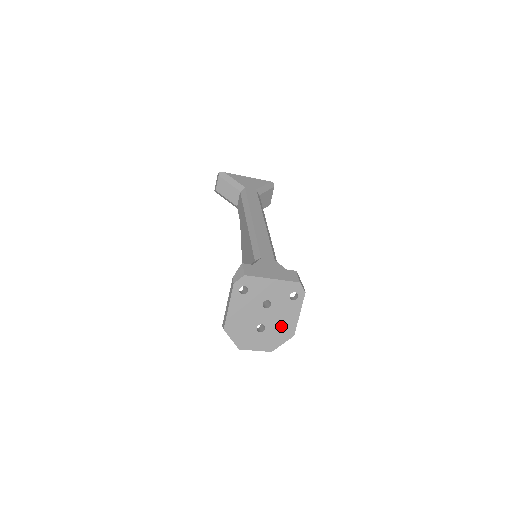
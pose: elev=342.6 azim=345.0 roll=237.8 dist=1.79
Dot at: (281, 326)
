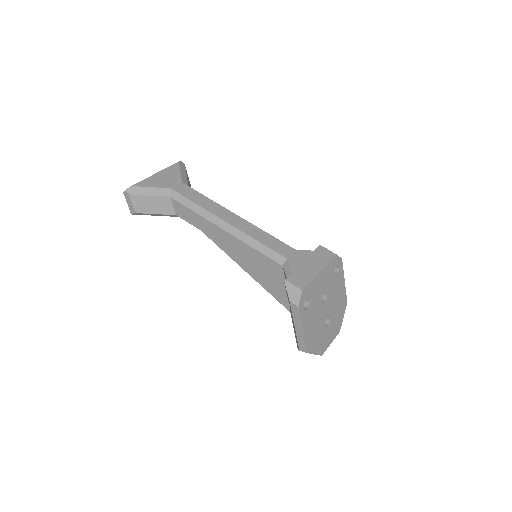
Dot at: (338, 304)
